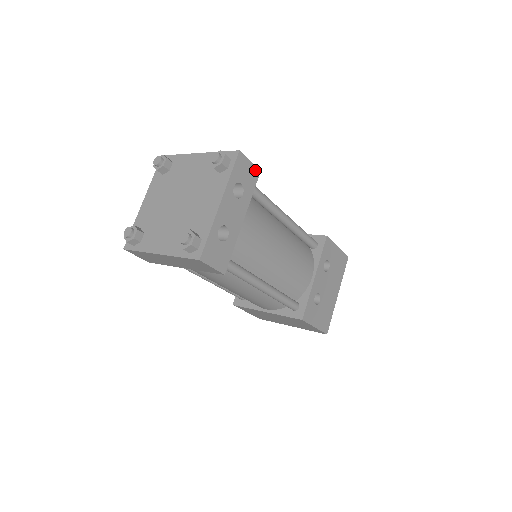
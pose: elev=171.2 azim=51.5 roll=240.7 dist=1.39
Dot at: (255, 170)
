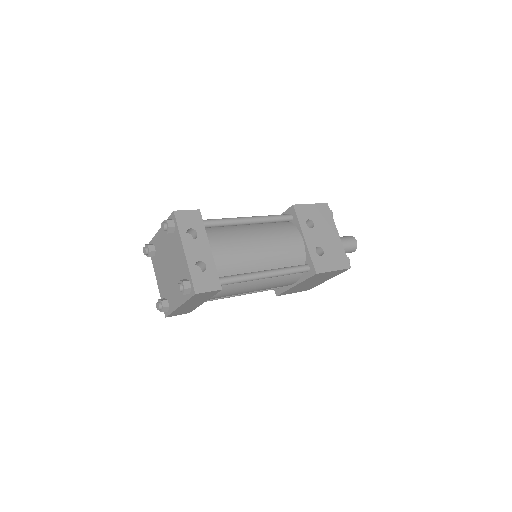
Dot at: (195, 212)
